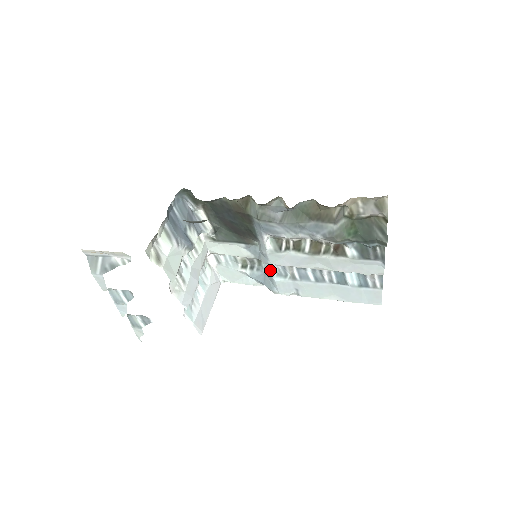
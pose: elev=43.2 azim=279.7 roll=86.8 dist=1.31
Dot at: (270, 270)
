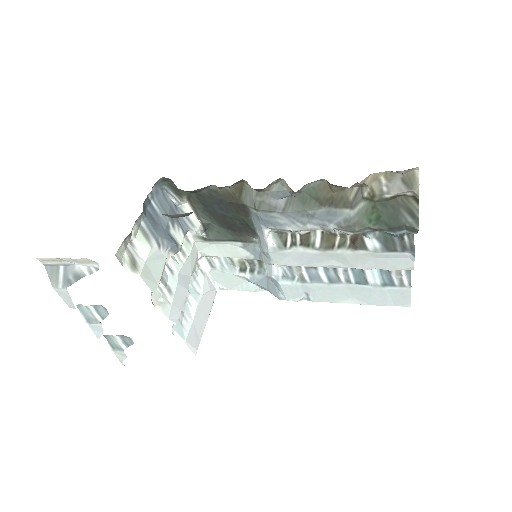
Dot at: (274, 272)
